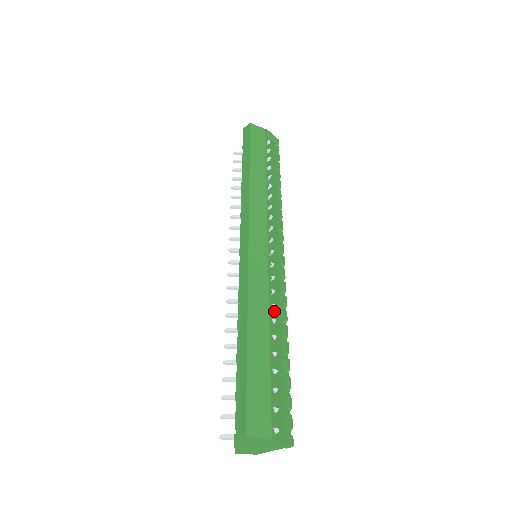
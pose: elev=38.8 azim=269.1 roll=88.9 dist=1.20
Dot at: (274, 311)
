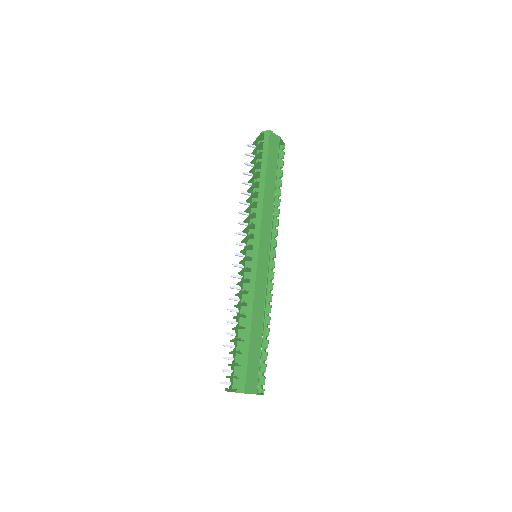
Dot at: occluded
